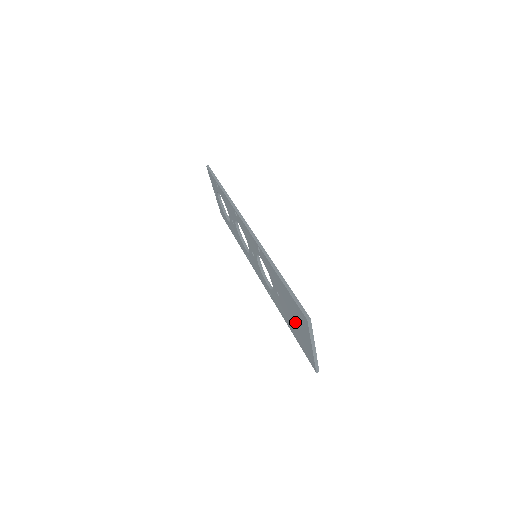
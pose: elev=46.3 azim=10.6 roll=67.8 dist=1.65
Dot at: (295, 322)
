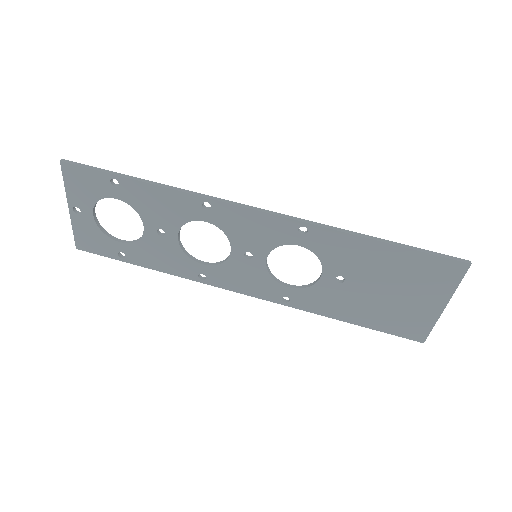
Dot at: (395, 296)
